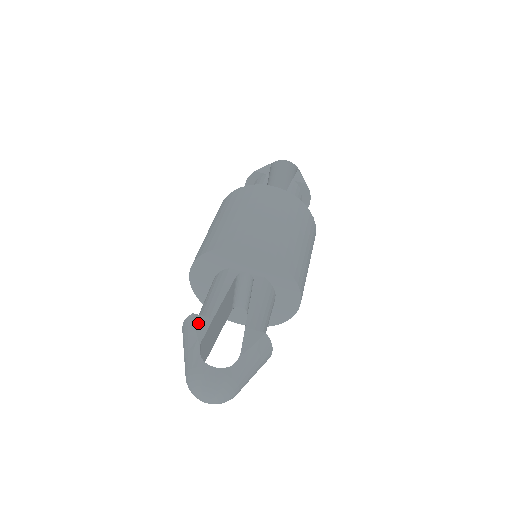
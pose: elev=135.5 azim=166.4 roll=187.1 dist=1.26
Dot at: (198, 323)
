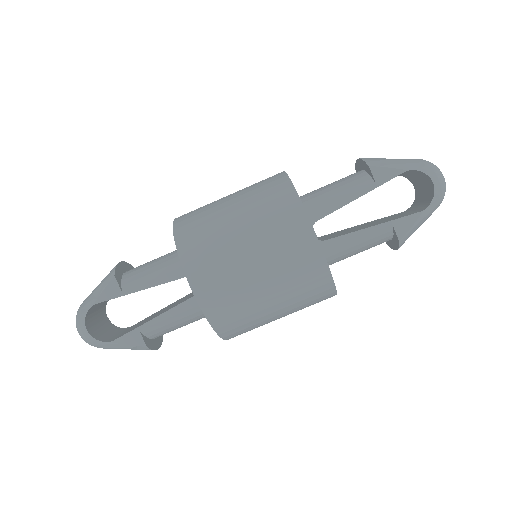
Dot at: (109, 287)
